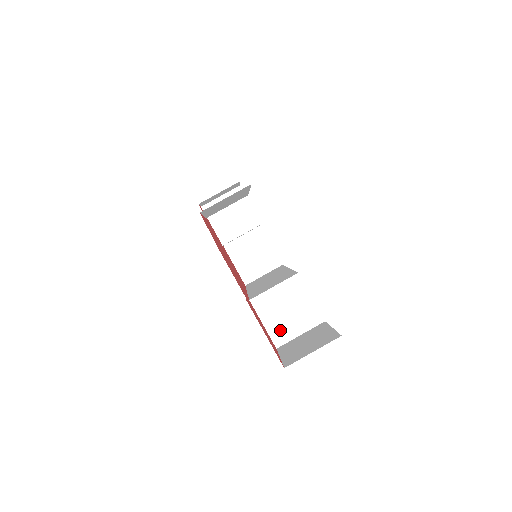
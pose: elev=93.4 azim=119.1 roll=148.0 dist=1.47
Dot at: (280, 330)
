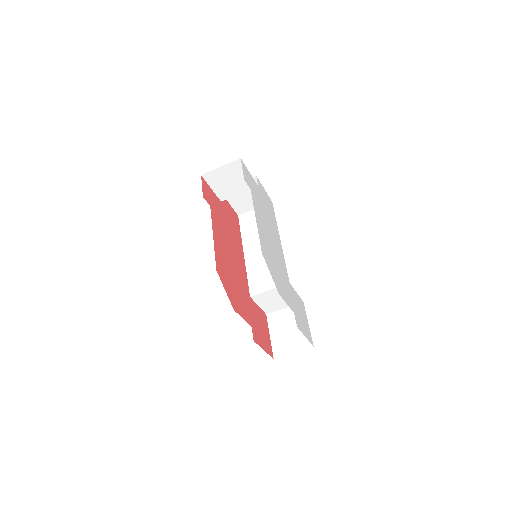
Dot at: (270, 307)
